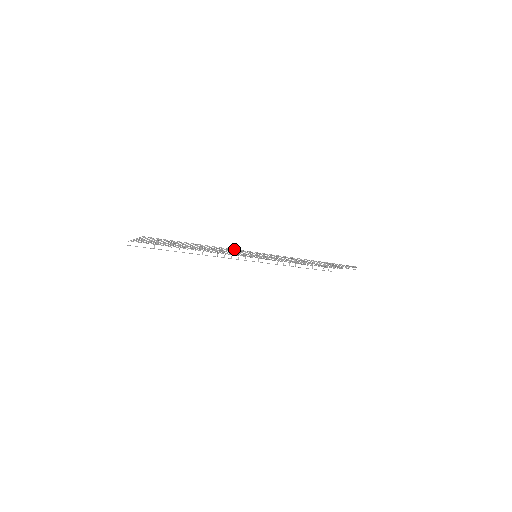
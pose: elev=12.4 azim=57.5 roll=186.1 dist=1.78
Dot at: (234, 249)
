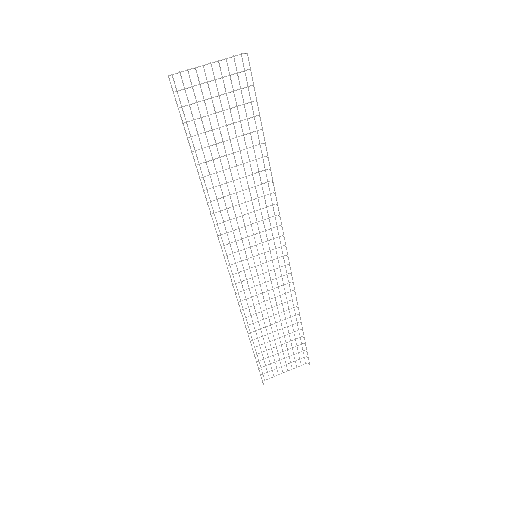
Dot at: (271, 200)
